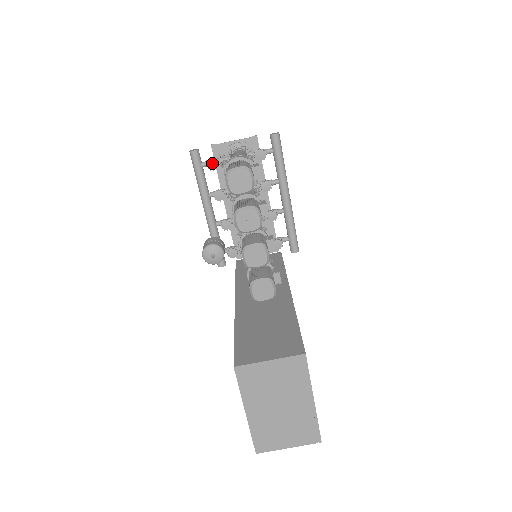
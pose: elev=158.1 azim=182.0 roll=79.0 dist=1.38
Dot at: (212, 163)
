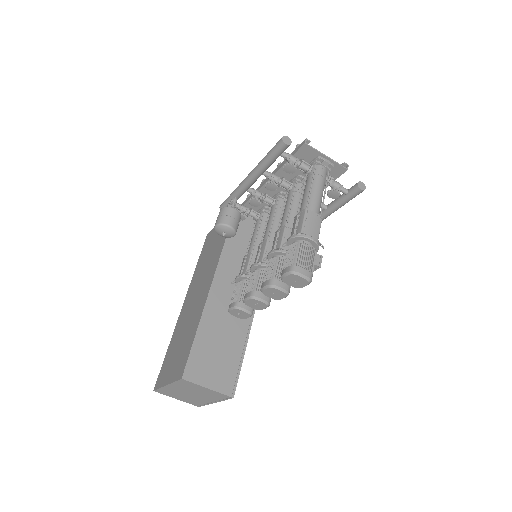
Dot at: (291, 168)
